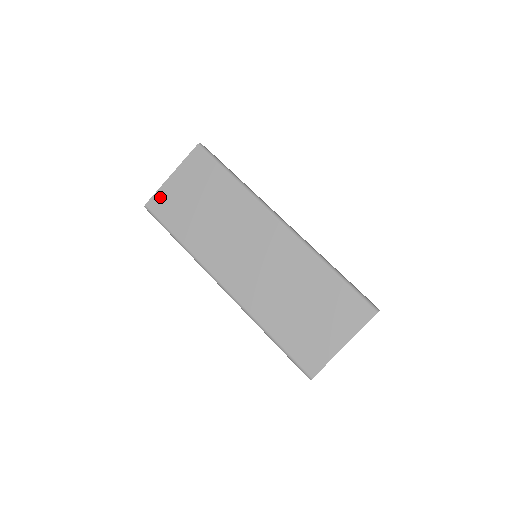
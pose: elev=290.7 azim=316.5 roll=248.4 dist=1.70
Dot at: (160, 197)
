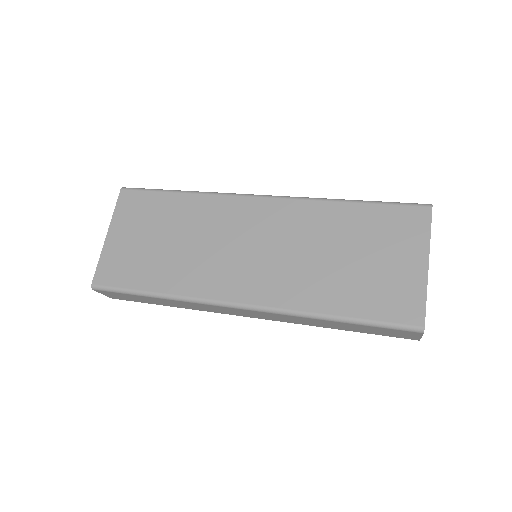
Dot at: (106, 265)
